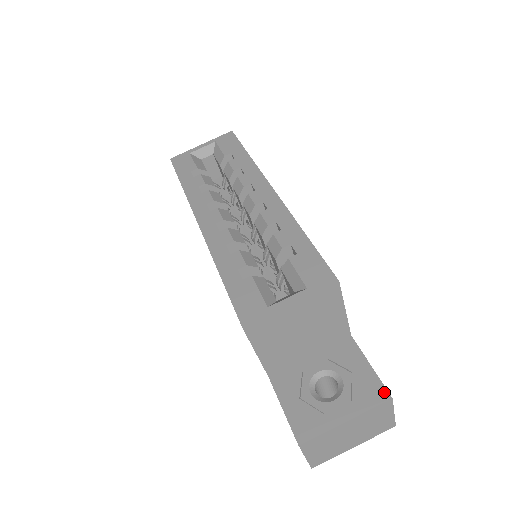
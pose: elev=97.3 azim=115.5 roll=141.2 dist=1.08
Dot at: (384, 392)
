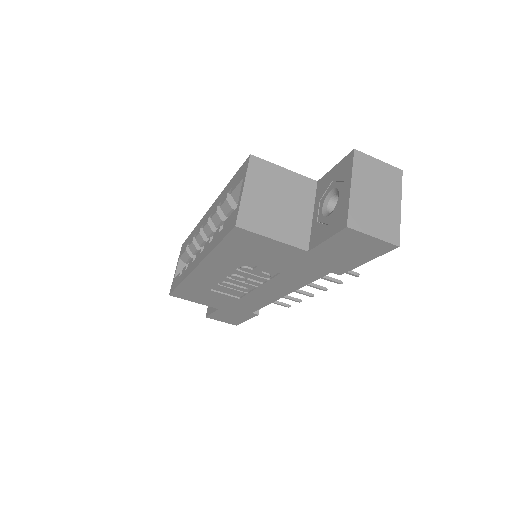
Dot at: (349, 155)
